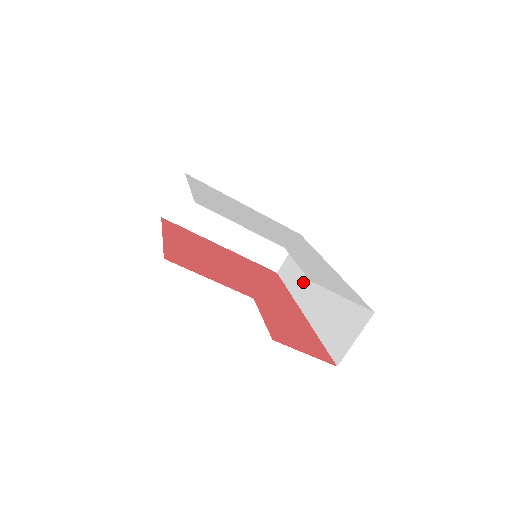
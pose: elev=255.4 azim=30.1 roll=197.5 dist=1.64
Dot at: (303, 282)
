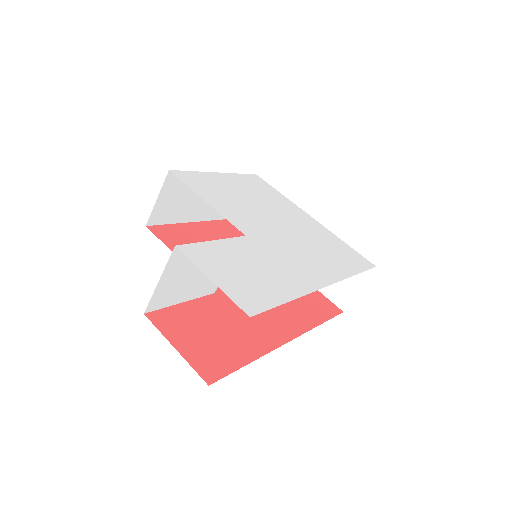
Dot at: occluded
